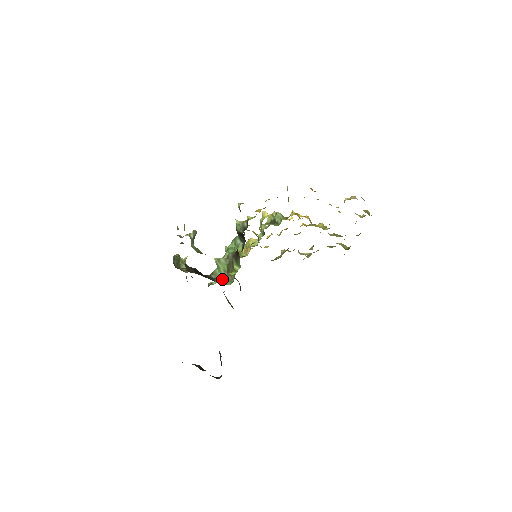
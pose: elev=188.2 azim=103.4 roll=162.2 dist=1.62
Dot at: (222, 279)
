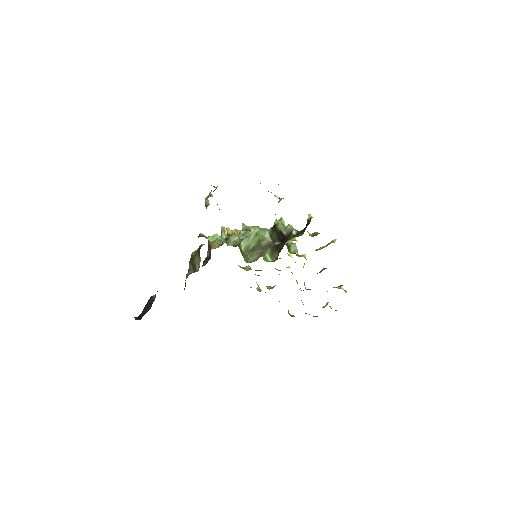
Dot at: (242, 250)
